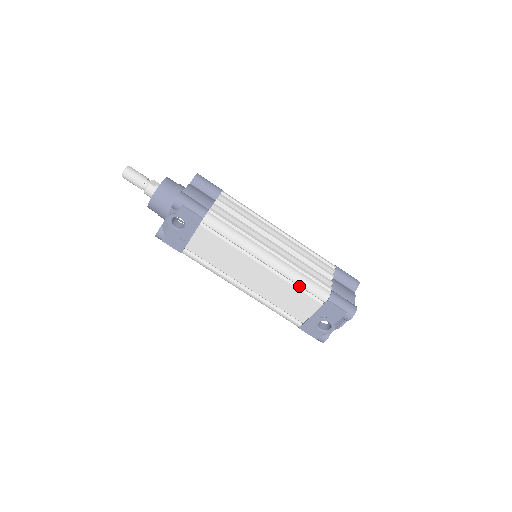
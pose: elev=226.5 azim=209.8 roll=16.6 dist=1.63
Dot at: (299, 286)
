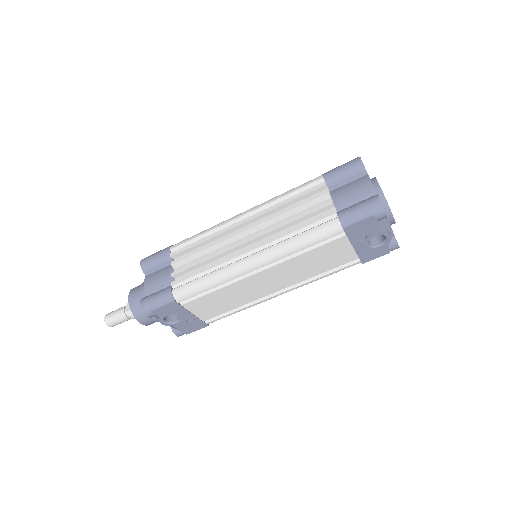
Dot at: (307, 248)
